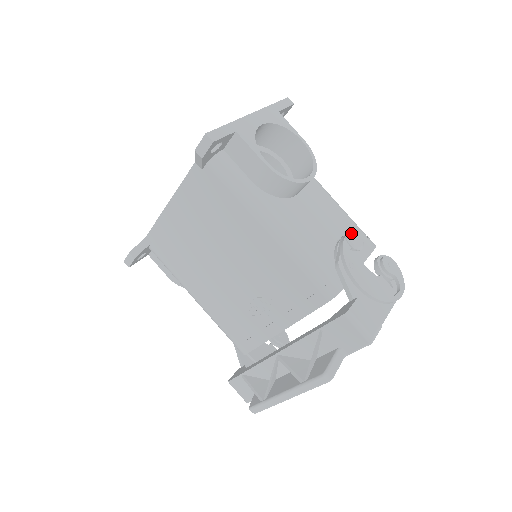
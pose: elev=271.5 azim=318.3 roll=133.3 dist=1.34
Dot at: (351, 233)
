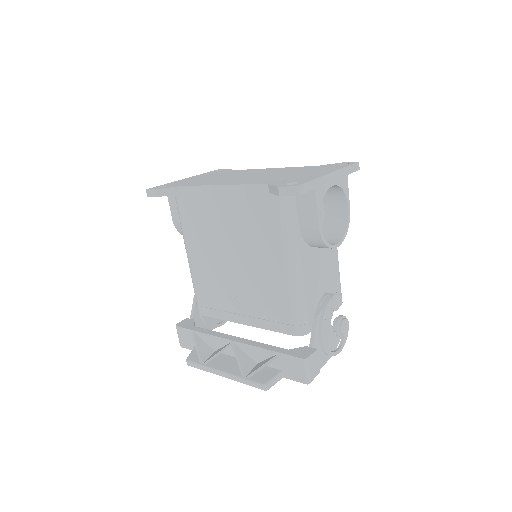
Dot at: (337, 296)
